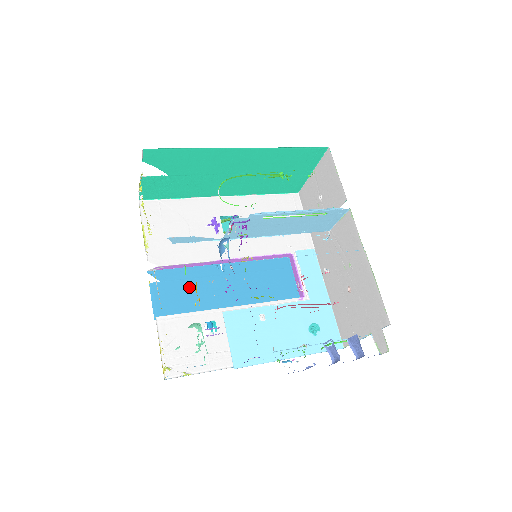
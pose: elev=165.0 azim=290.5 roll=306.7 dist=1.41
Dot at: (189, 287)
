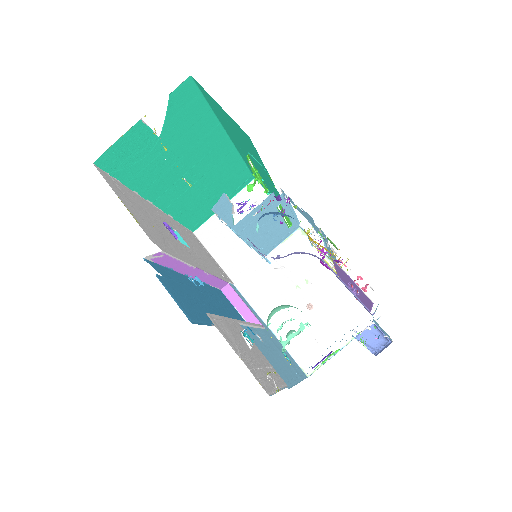
Dot at: (188, 293)
